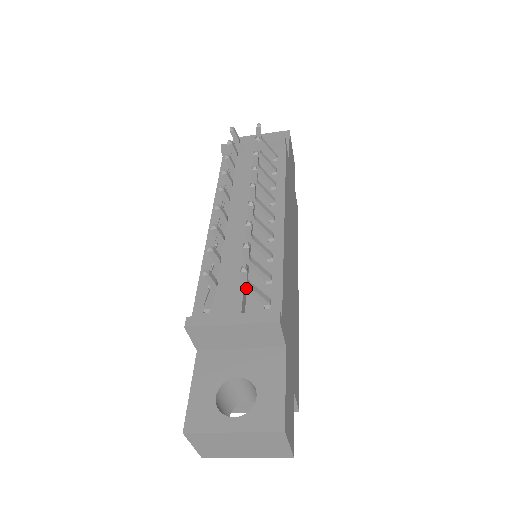
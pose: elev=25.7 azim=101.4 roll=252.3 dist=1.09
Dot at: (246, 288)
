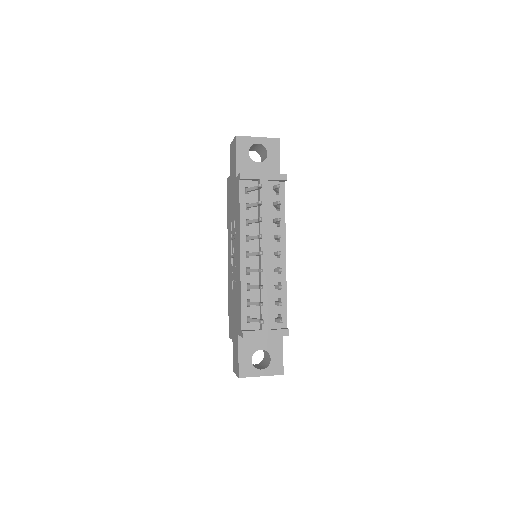
Dot at: occluded
